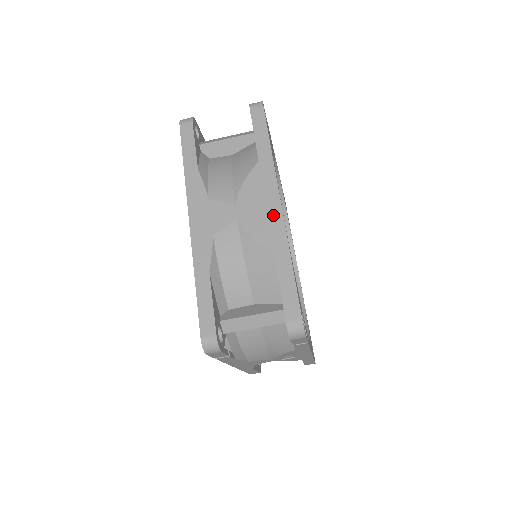
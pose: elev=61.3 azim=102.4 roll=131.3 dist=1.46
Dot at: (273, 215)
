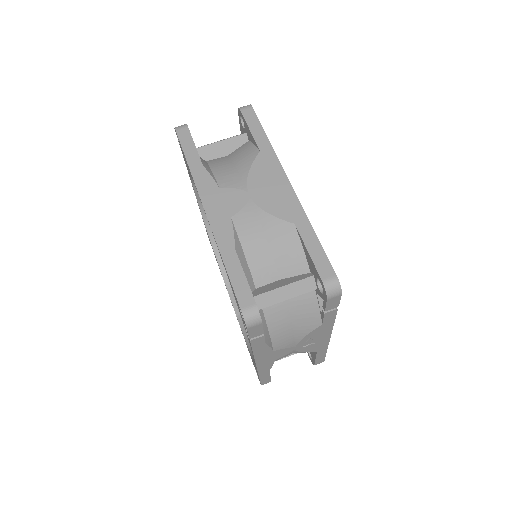
Dot at: (285, 192)
